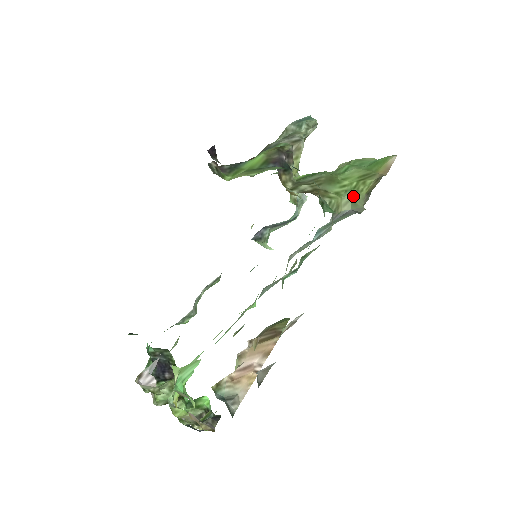
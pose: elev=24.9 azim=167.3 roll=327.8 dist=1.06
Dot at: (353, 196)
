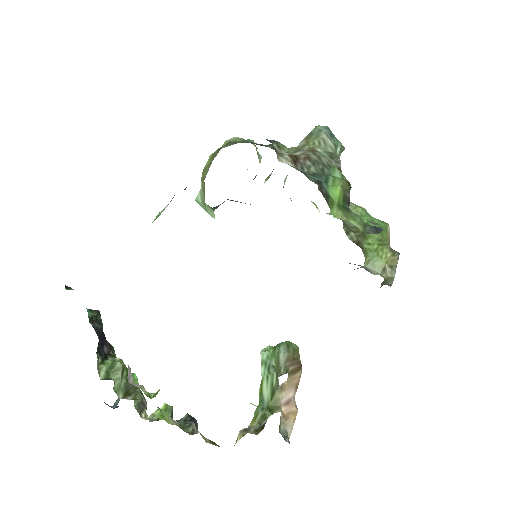
Dot at: (374, 258)
